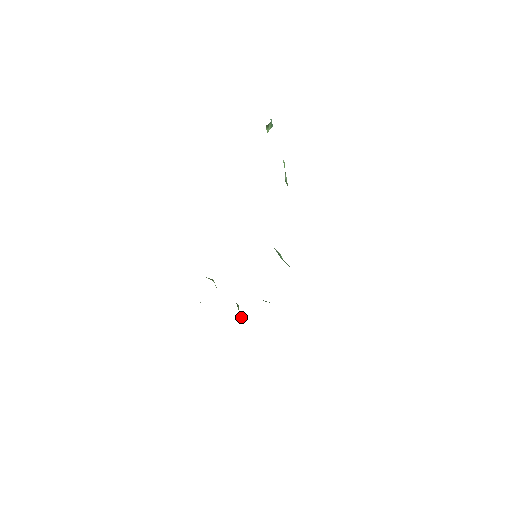
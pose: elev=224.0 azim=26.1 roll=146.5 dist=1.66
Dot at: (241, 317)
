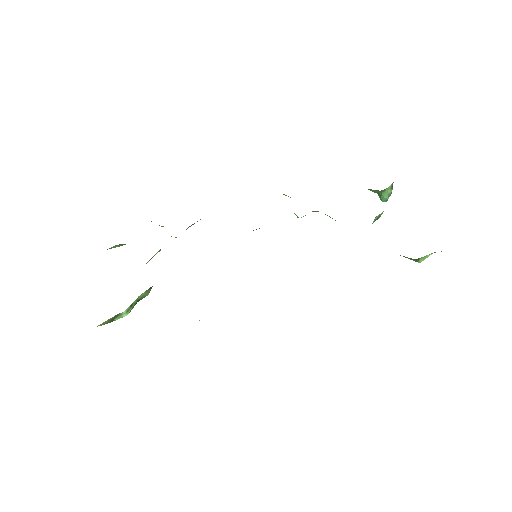
Dot at: (132, 306)
